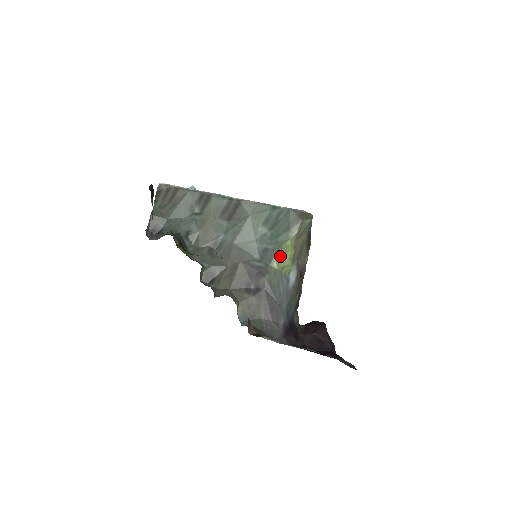
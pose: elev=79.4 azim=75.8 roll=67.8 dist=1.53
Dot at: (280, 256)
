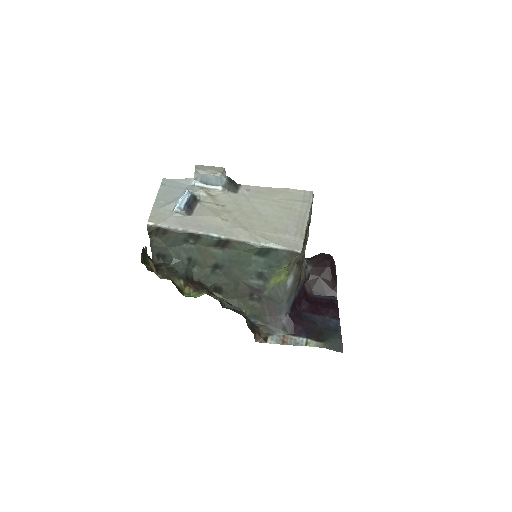
Dot at: (275, 277)
